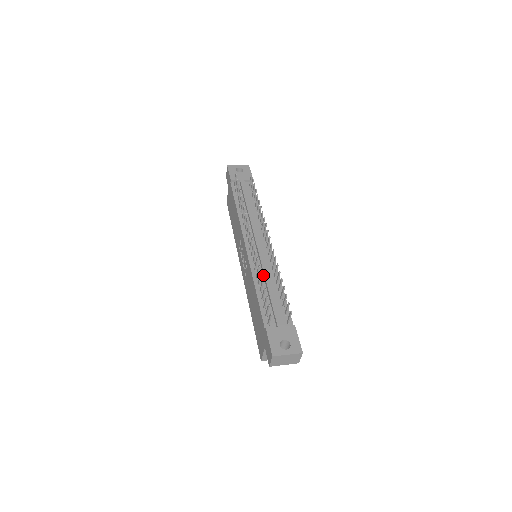
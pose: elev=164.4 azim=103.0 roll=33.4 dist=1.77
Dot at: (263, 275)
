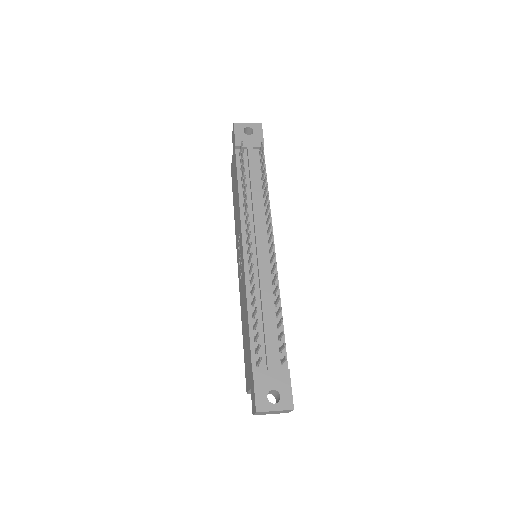
Dot at: (259, 292)
